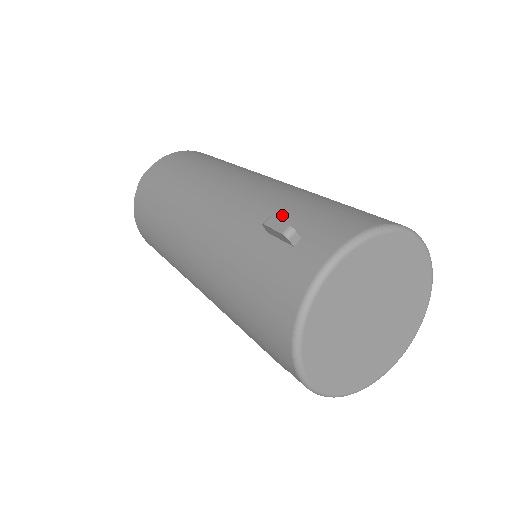
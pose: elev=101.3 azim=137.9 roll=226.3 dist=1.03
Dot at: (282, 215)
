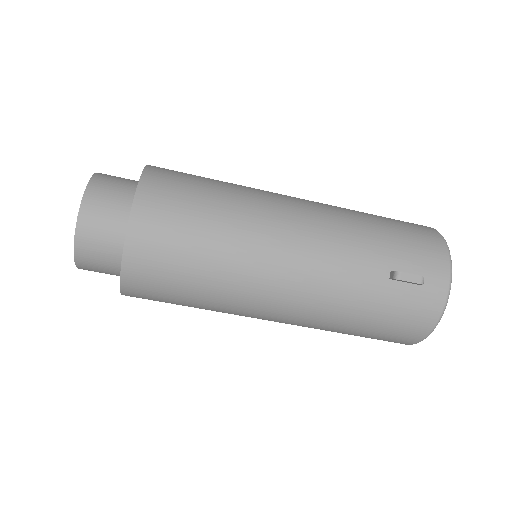
Dot at: (388, 260)
